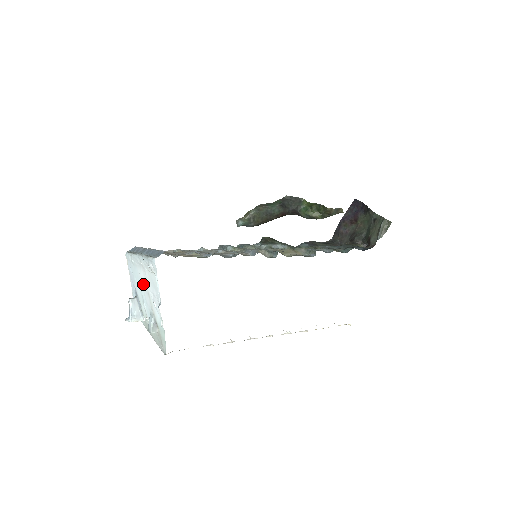
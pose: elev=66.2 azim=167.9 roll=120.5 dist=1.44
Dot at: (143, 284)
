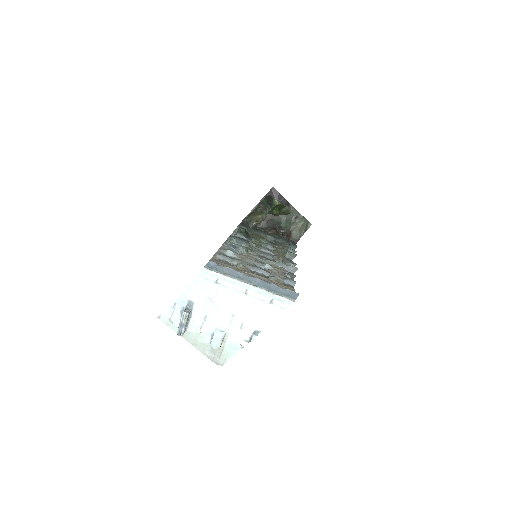
Dot at: (226, 306)
